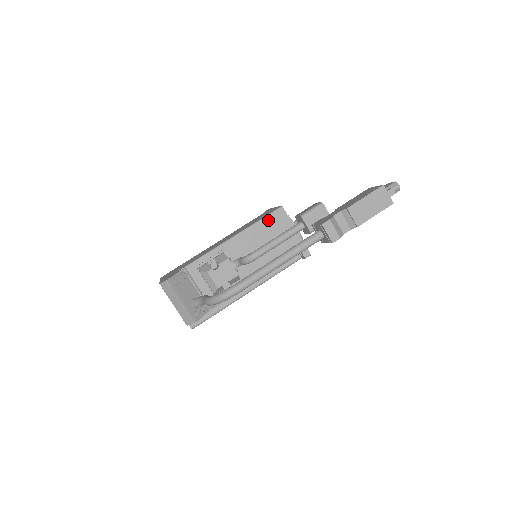
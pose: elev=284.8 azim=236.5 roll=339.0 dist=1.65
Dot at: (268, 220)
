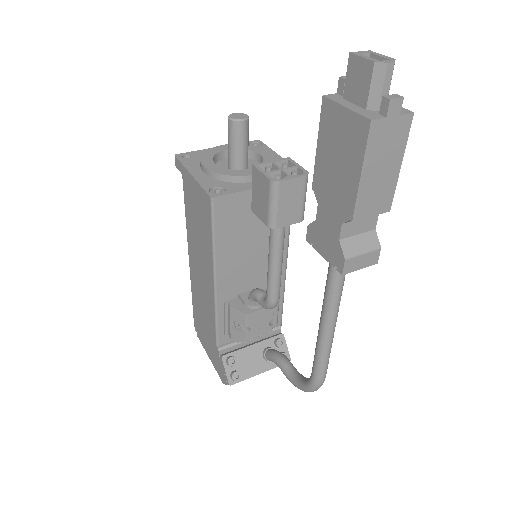
Dot at: (220, 228)
